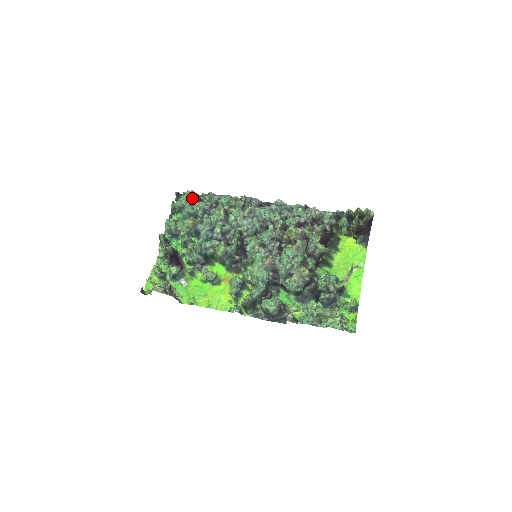
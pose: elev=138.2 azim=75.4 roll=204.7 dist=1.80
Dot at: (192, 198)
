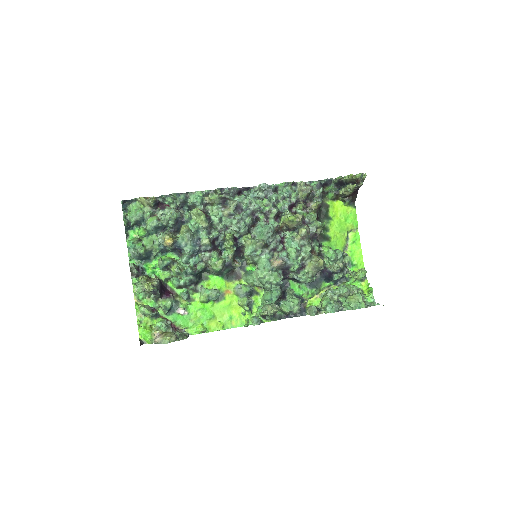
Dot at: (152, 206)
